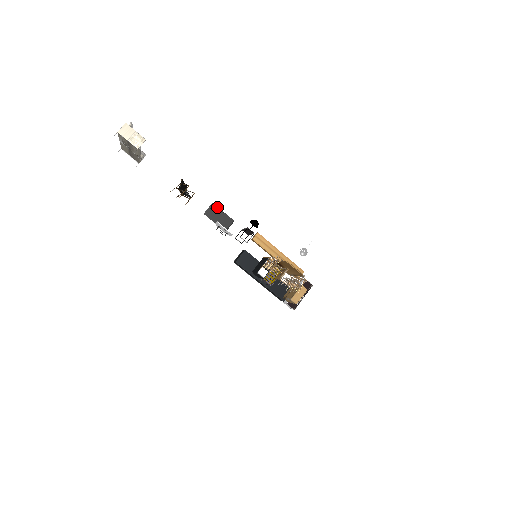
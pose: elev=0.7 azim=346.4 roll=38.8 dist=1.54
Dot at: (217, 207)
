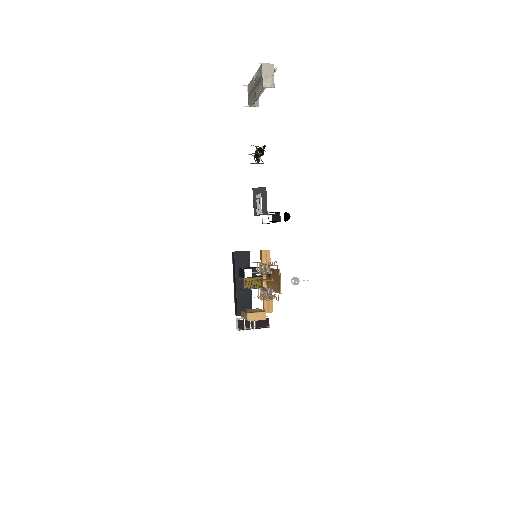
Dot at: (266, 193)
